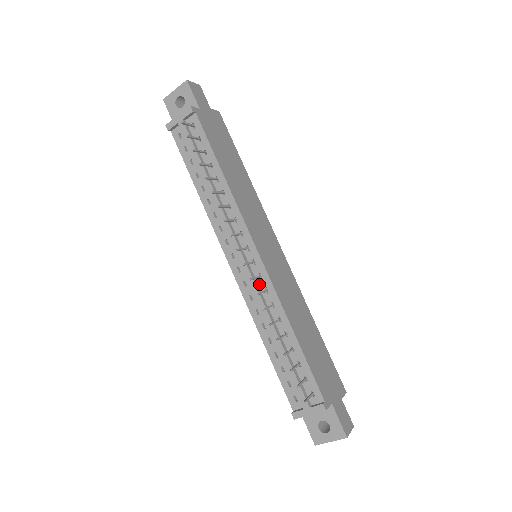
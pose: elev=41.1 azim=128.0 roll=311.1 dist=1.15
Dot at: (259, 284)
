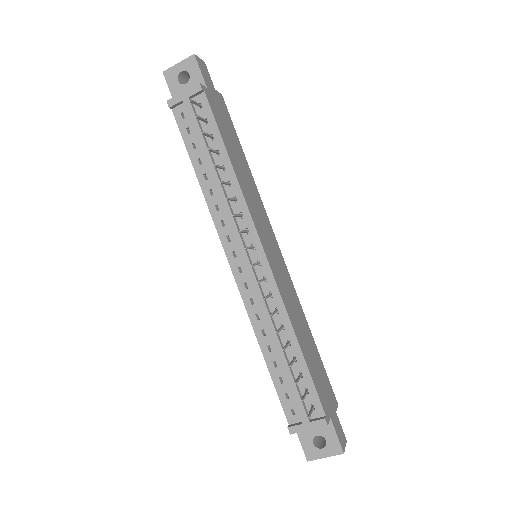
Dot at: (262, 287)
